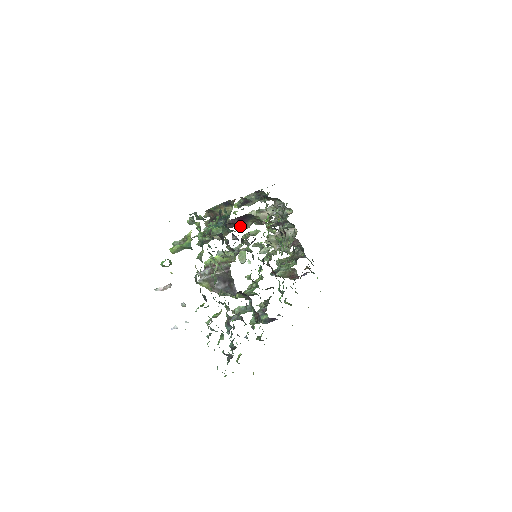
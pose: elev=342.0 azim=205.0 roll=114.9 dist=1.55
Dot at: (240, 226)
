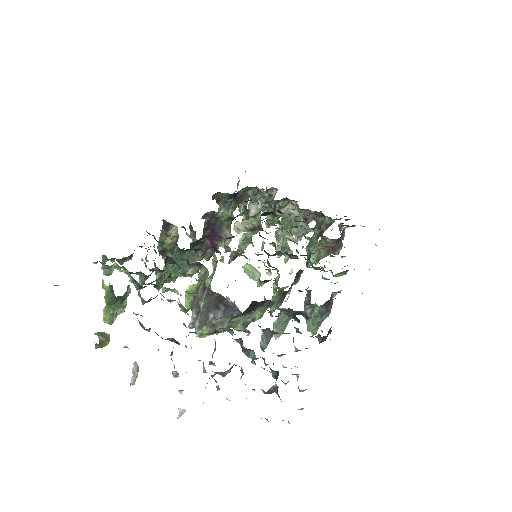
Dot at: (220, 244)
